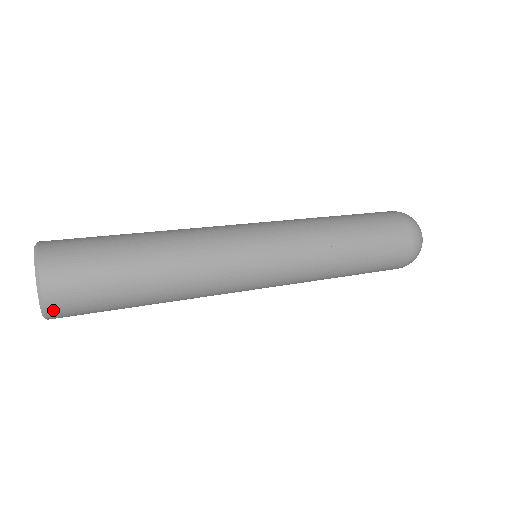
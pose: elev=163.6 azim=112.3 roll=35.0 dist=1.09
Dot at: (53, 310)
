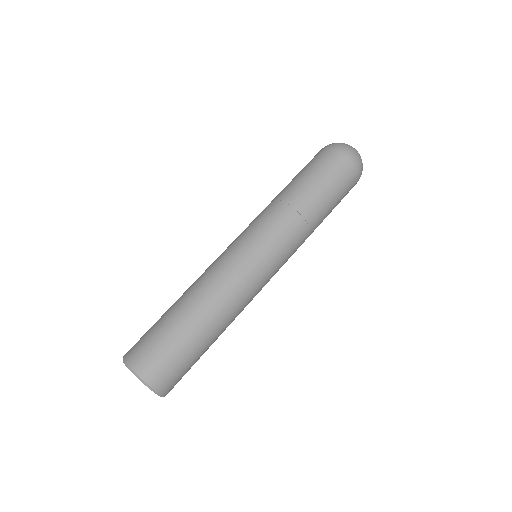
Dot at: (164, 390)
